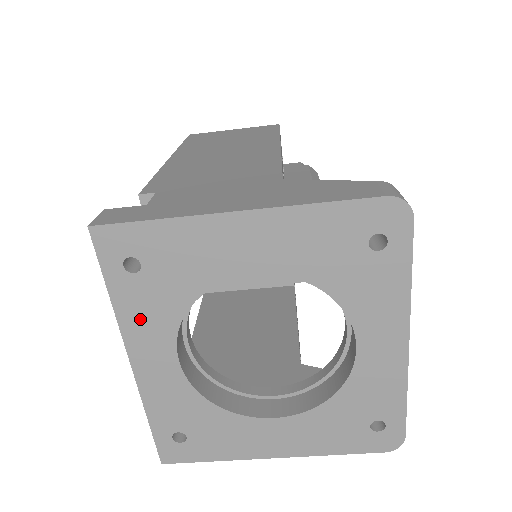
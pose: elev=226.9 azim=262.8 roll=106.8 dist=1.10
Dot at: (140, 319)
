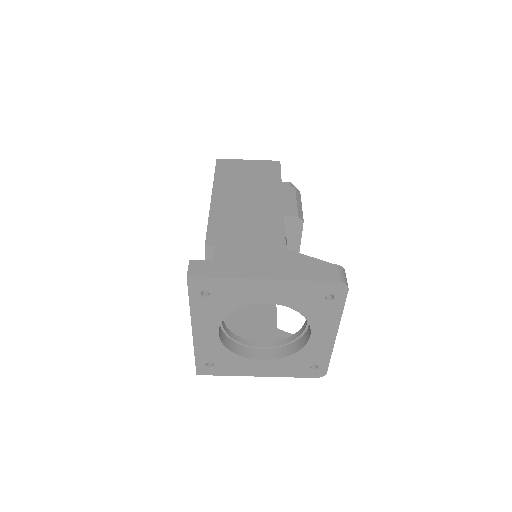
Dot at: (203, 315)
